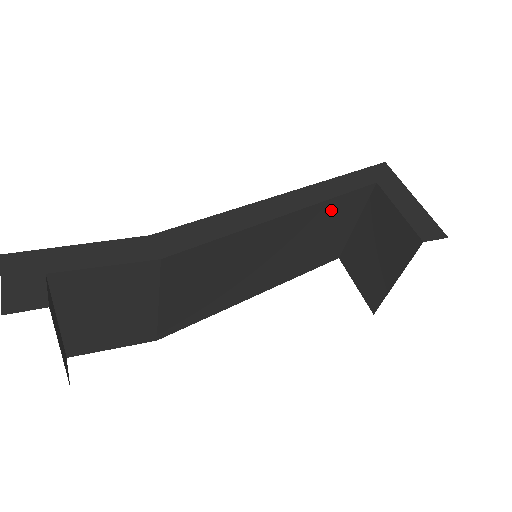
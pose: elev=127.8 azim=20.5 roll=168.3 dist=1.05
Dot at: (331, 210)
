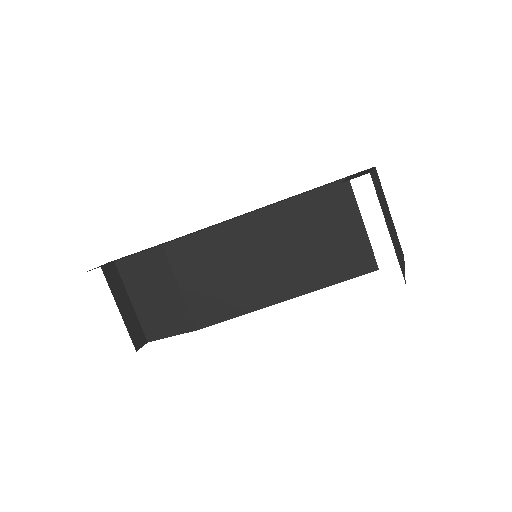
Dot at: (308, 208)
